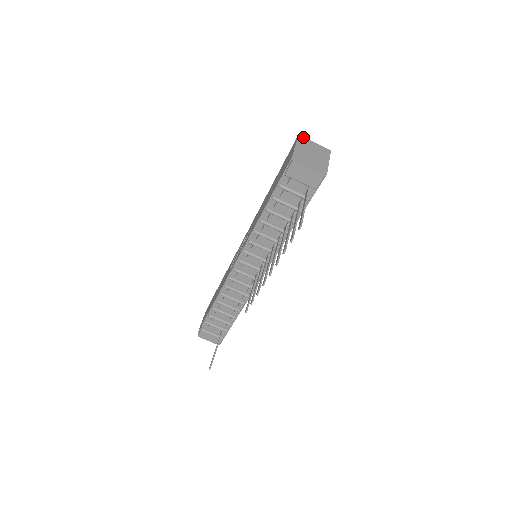
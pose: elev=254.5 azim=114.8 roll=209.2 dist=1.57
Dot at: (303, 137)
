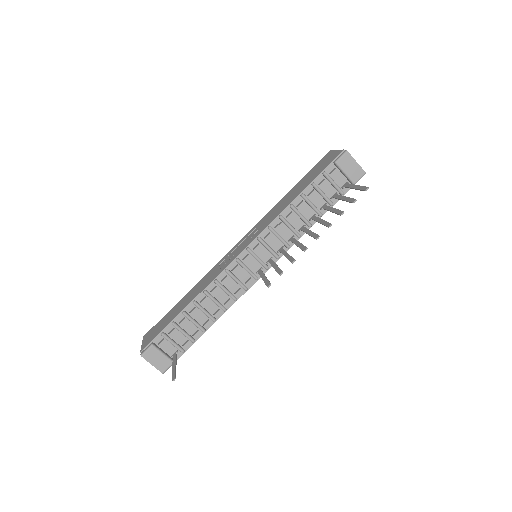
Dot at: occluded
